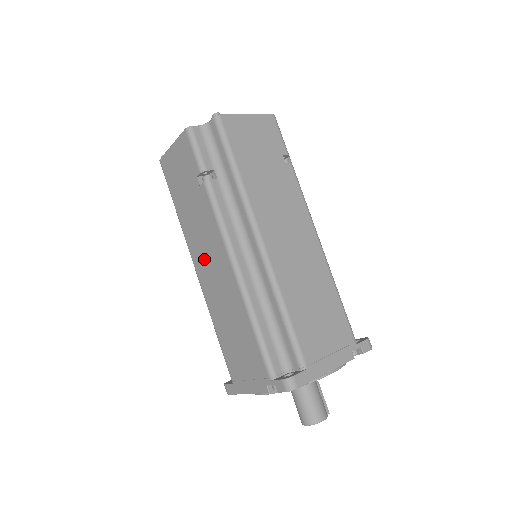
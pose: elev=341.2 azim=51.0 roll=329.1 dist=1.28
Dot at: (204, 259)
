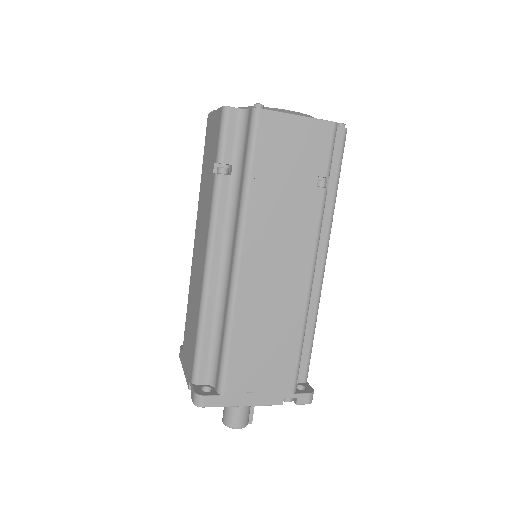
Dot at: (198, 239)
